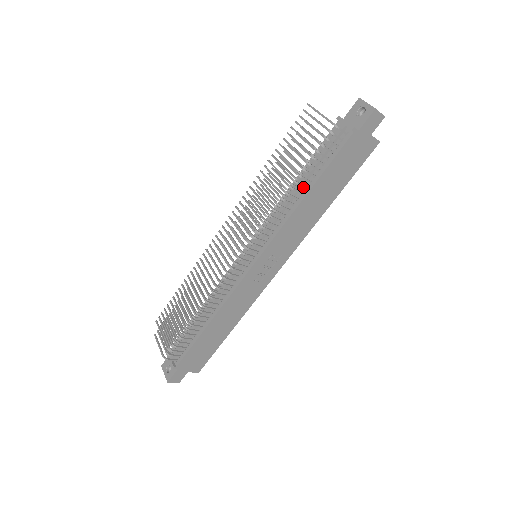
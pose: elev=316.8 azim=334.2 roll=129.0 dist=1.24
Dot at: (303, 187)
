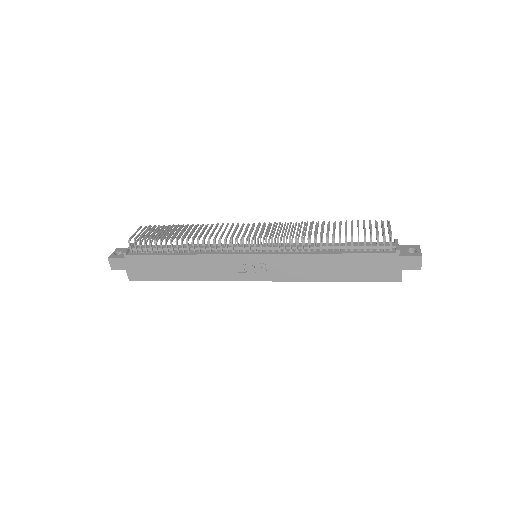
Dot at: (333, 248)
